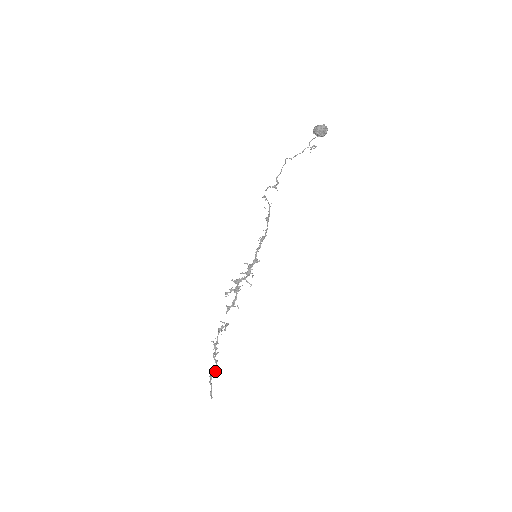
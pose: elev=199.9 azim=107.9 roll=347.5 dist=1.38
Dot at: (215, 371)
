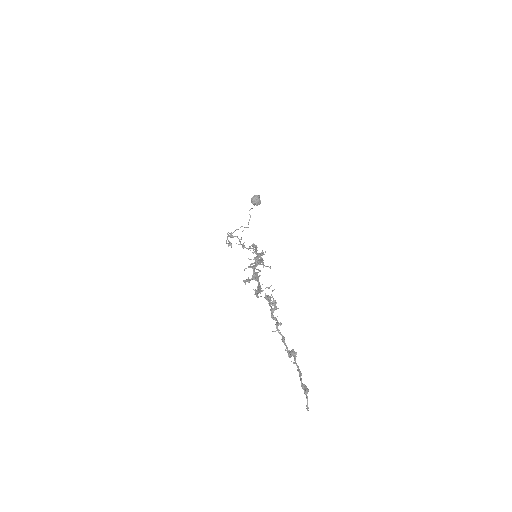
Dot at: occluded
